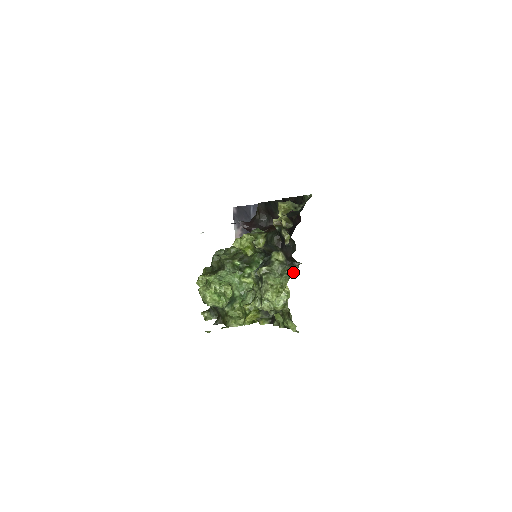
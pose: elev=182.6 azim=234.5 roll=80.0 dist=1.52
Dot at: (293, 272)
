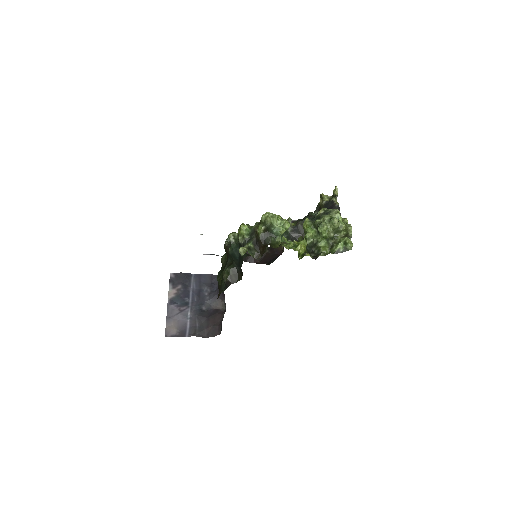
Dot at: occluded
